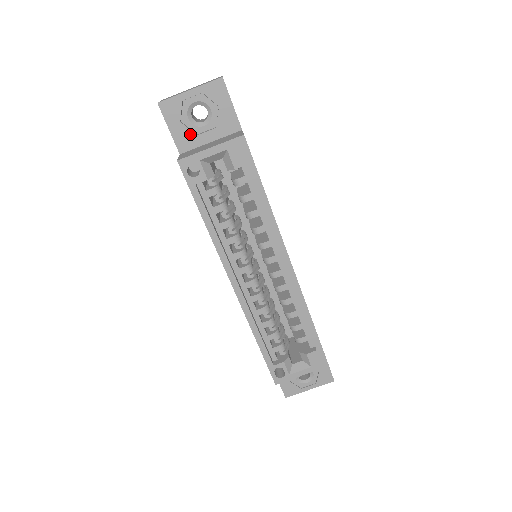
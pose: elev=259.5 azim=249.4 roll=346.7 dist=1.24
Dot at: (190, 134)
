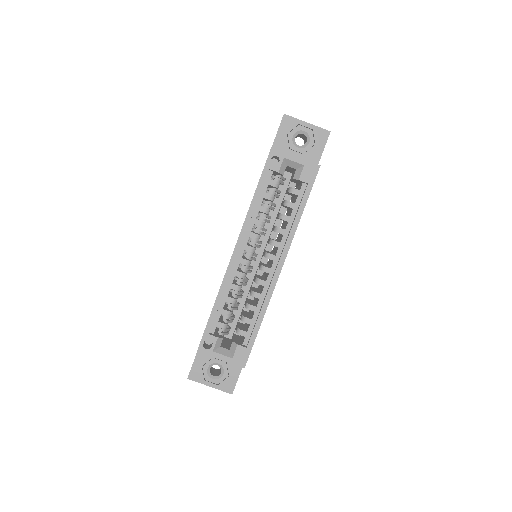
Dot at: (286, 145)
